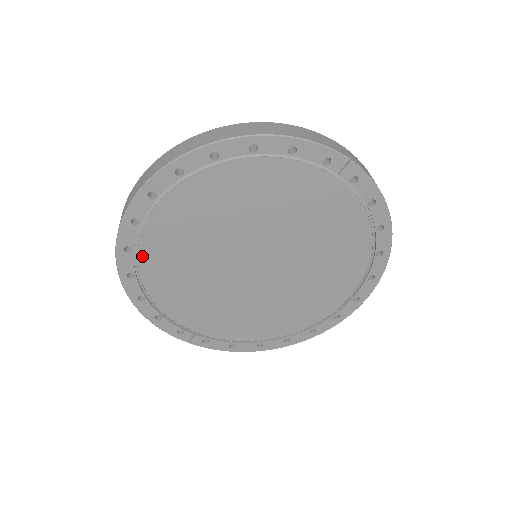
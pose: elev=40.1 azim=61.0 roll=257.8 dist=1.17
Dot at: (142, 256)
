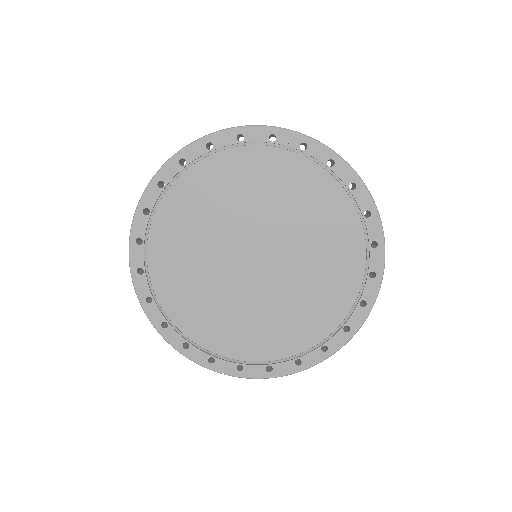
Dot at: (154, 276)
